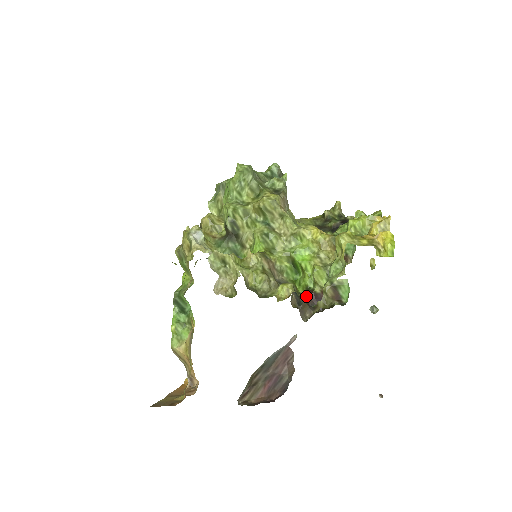
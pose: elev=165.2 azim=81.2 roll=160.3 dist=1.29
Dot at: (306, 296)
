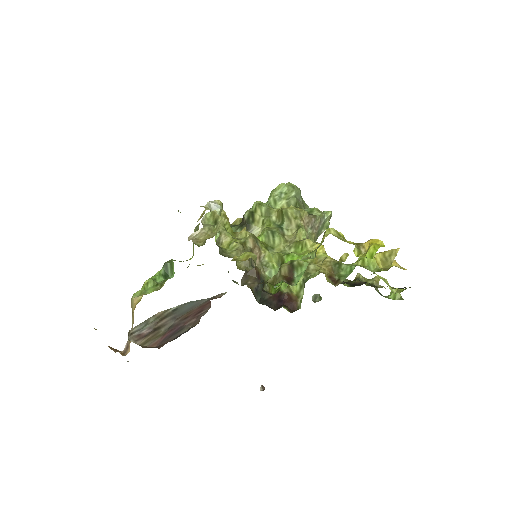
Dot at: (271, 294)
